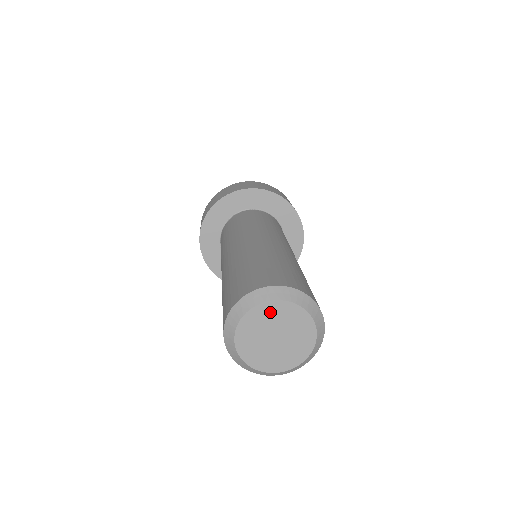
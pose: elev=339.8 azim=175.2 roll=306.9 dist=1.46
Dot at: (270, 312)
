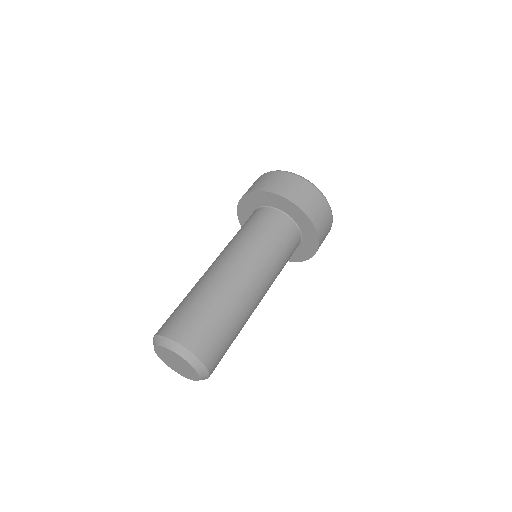
Dot at: (166, 351)
